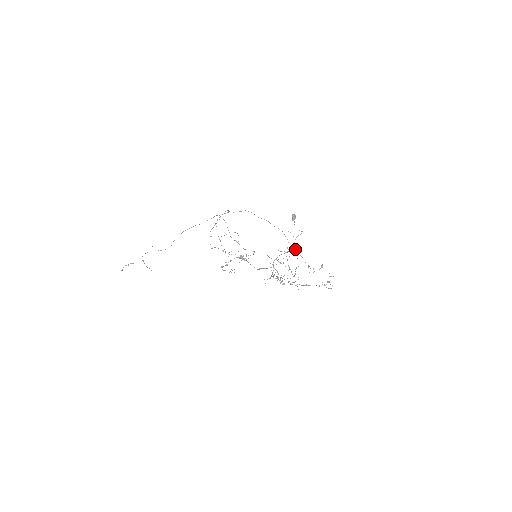
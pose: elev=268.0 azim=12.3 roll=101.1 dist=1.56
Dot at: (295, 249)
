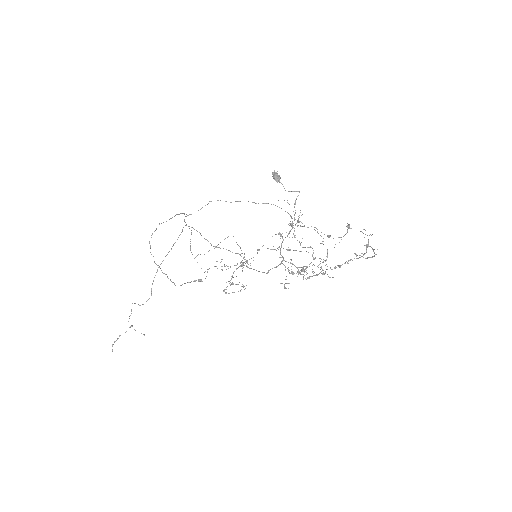
Dot at: (299, 221)
